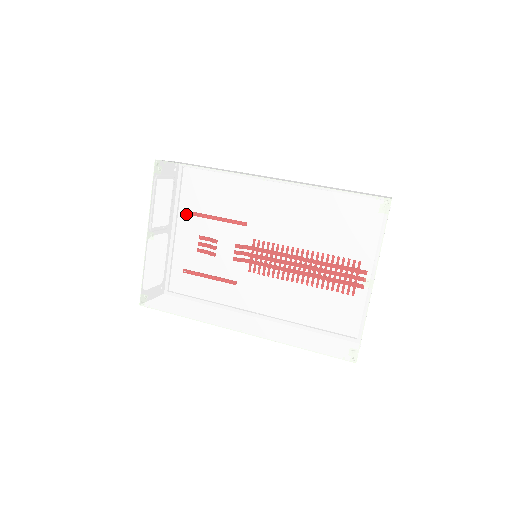
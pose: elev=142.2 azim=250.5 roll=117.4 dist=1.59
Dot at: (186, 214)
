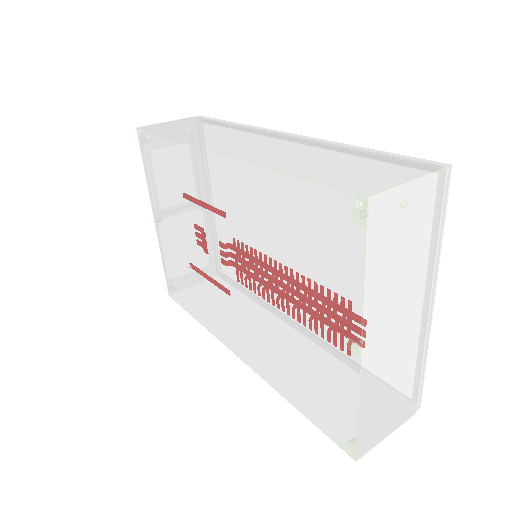
Dot at: (170, 198)
